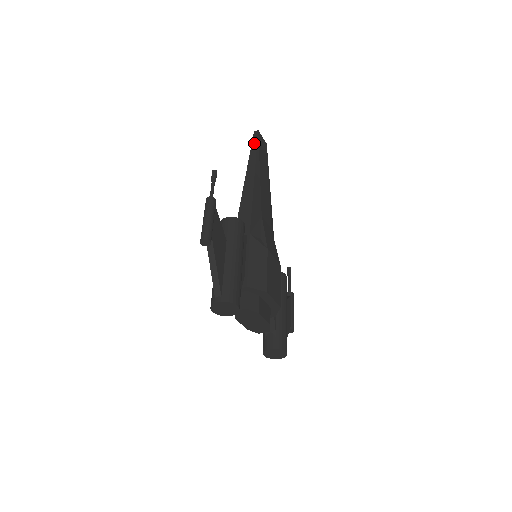
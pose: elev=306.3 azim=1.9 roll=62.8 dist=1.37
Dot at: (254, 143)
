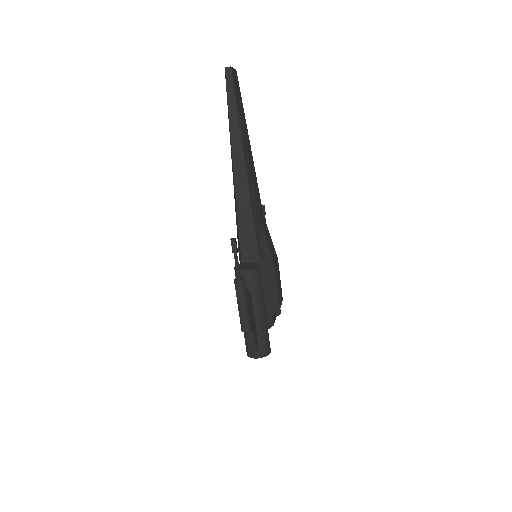
Dot at: (231, 97)
